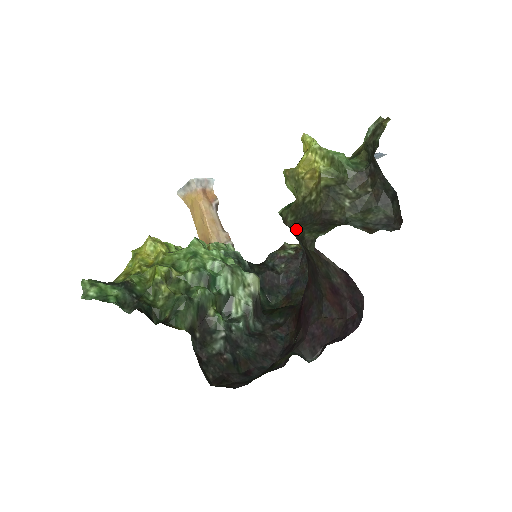
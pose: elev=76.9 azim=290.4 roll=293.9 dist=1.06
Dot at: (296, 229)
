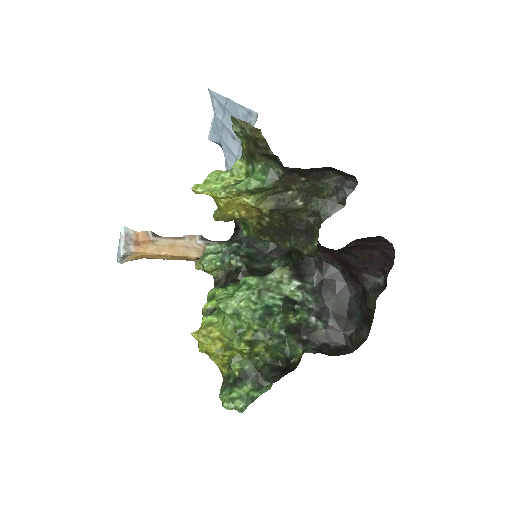
Dot at: (285, 247)
